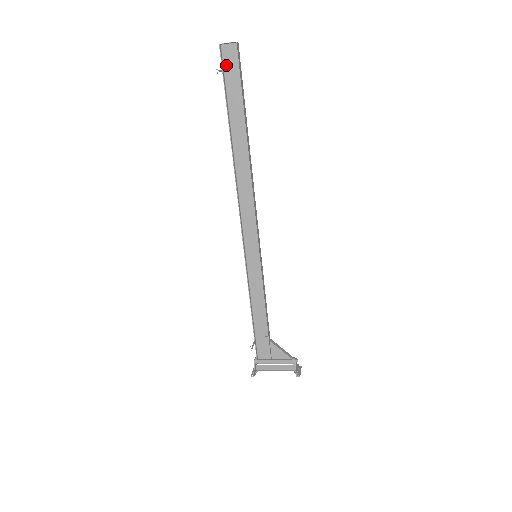
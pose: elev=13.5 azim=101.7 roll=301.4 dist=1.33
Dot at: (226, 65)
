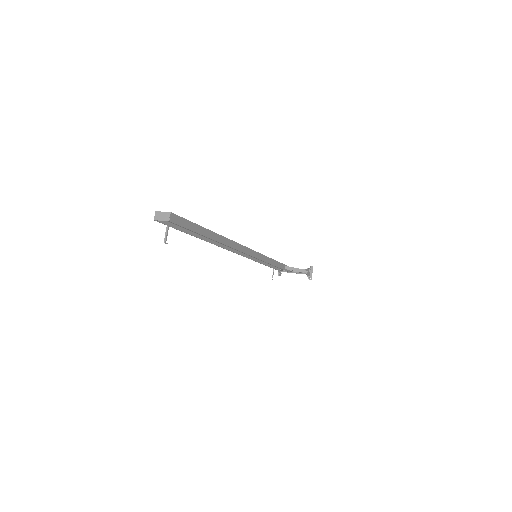
Dot at: occluded
